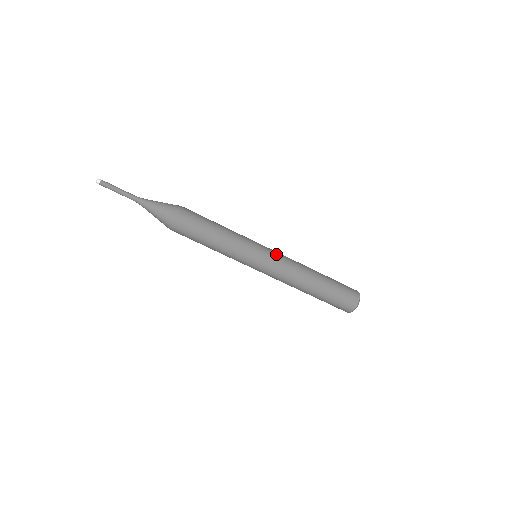
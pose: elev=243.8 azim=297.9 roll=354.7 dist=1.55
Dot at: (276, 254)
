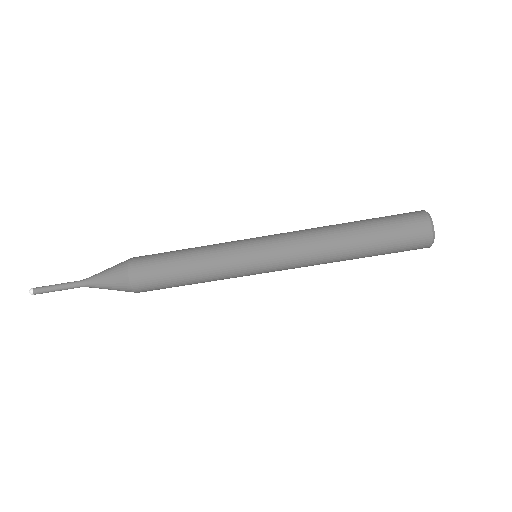
Dot at: (277, 244)
